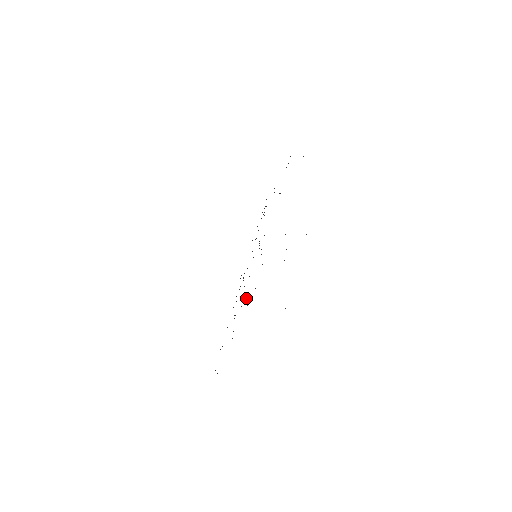
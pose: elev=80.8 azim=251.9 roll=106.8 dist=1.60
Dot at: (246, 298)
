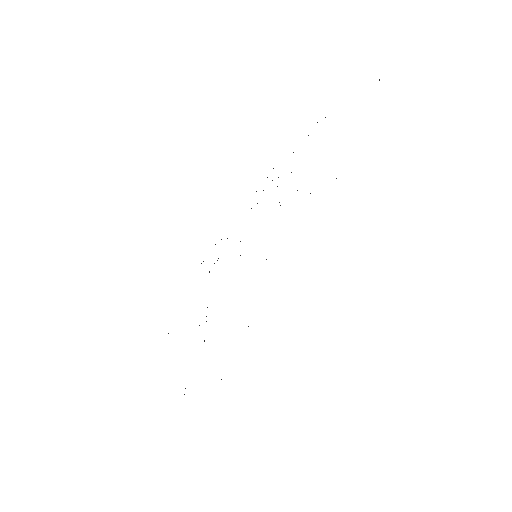
Dot at: occluded
